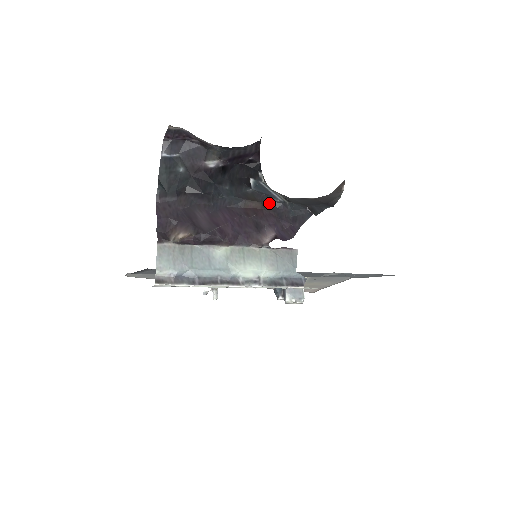
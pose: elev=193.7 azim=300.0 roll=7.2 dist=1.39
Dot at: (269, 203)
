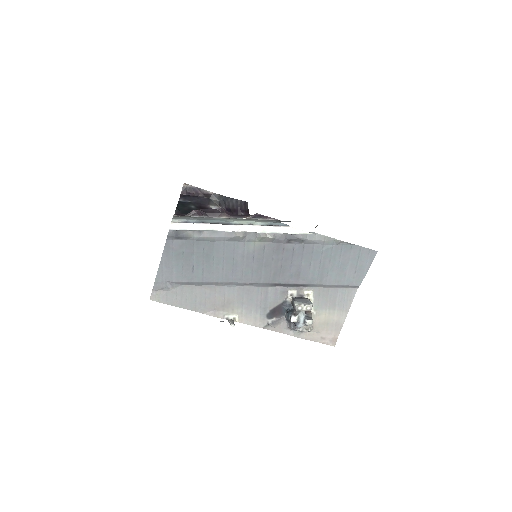
Dot at: occluded
